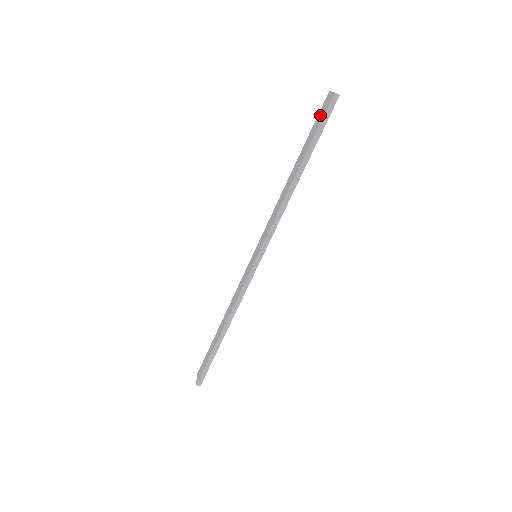
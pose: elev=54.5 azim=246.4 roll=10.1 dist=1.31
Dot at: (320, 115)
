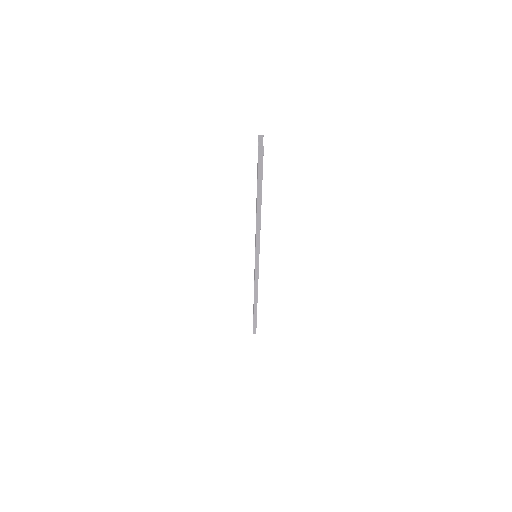
Dot at: occluded
